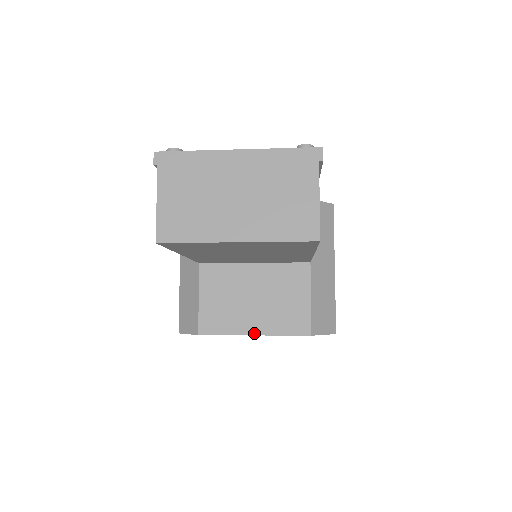
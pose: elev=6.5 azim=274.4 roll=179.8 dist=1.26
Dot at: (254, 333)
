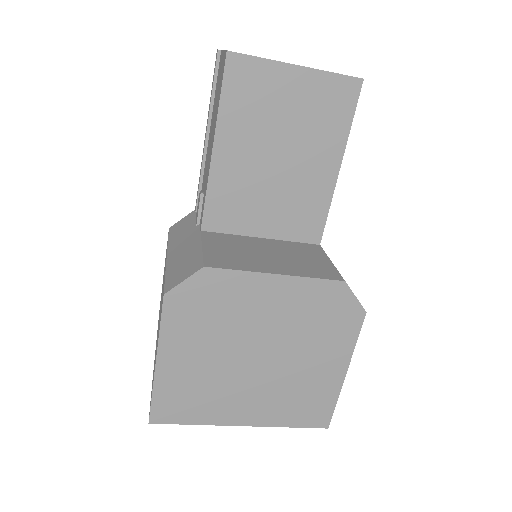
Dot at: (276, 273)
